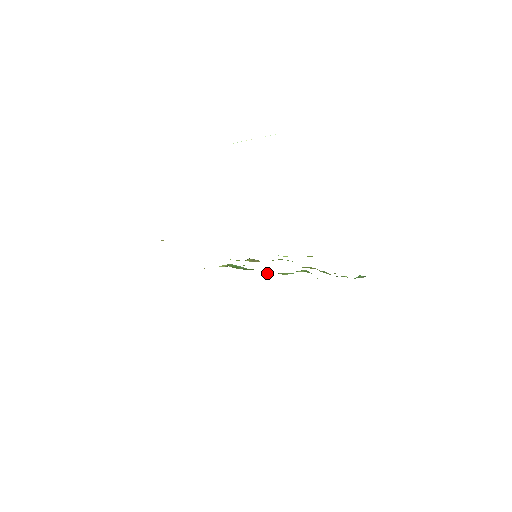
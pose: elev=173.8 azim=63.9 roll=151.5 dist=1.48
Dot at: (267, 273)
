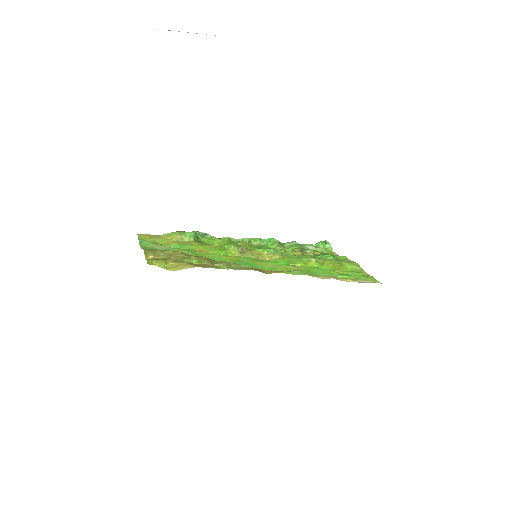
Dot at: (231, 240)
